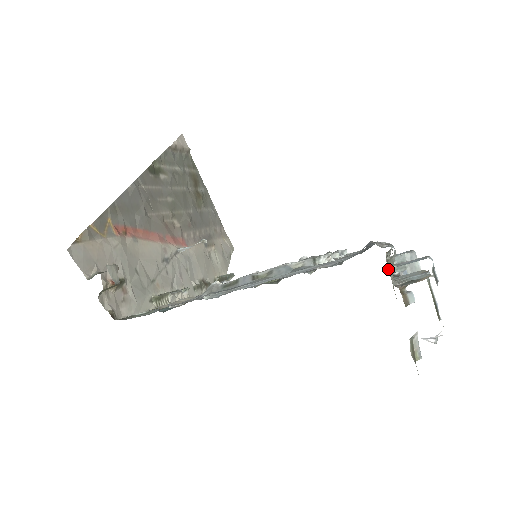
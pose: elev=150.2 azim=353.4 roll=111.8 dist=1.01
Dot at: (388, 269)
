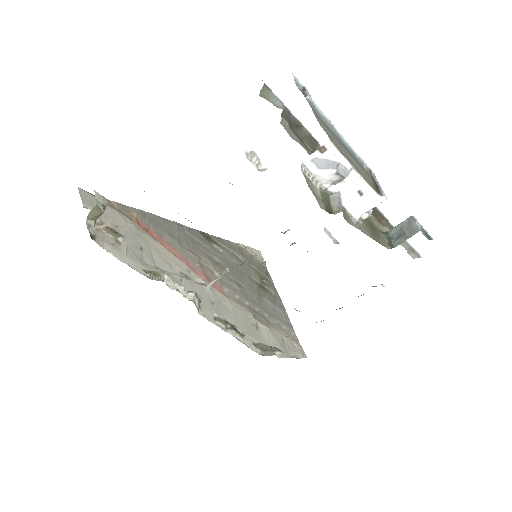
Dot at: (291, 133)
